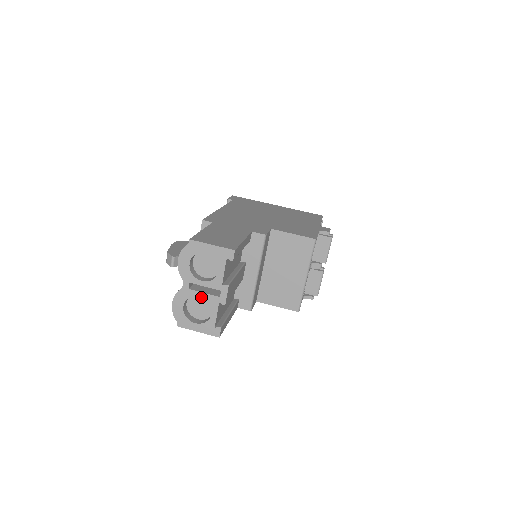
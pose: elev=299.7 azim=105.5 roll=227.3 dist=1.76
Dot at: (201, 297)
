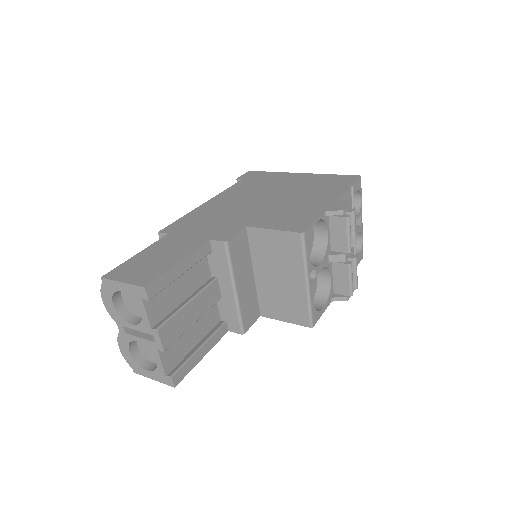
Dot at: occluded
